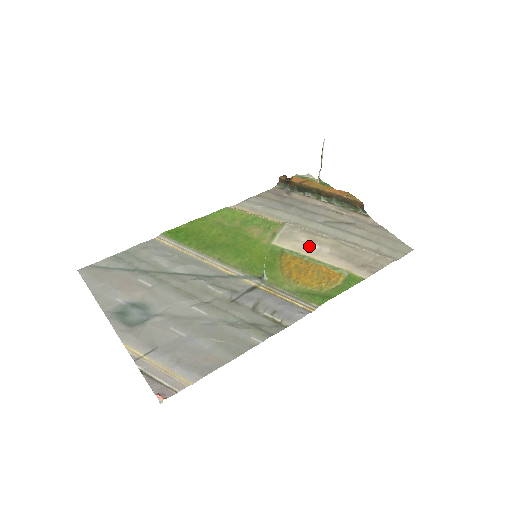
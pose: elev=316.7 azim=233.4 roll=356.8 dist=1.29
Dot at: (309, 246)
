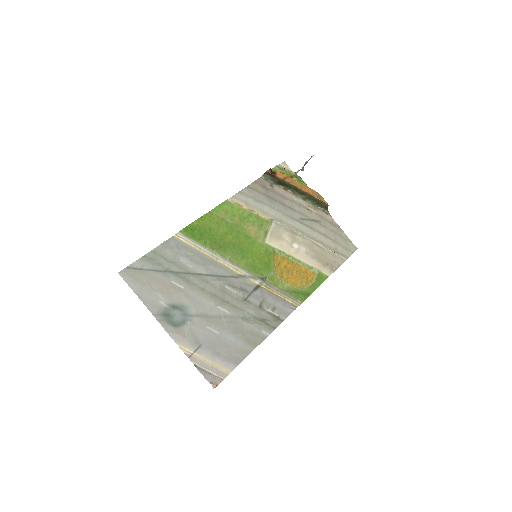
Dot at: (291, 245)
